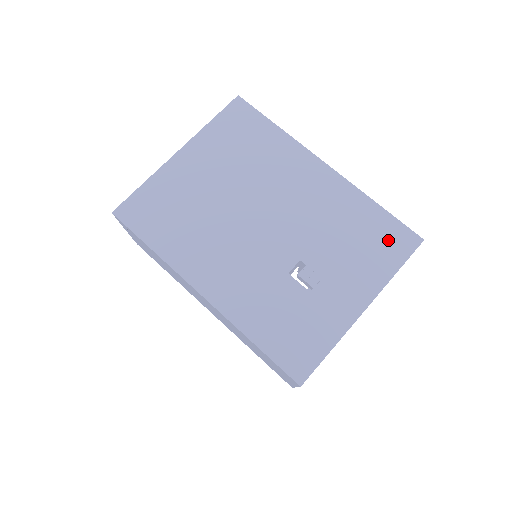
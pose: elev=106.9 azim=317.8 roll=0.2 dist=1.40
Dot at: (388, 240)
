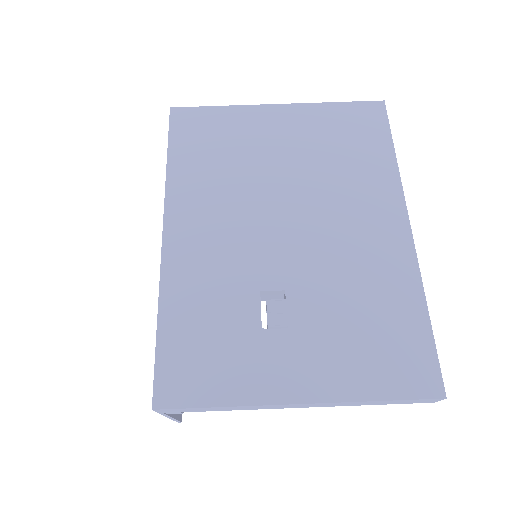
Dot at: (402, 358)
